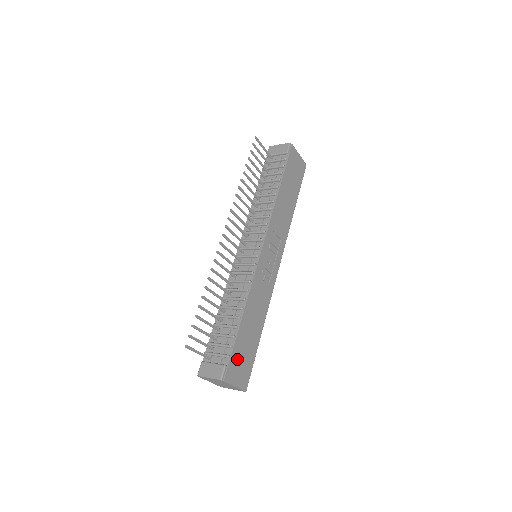
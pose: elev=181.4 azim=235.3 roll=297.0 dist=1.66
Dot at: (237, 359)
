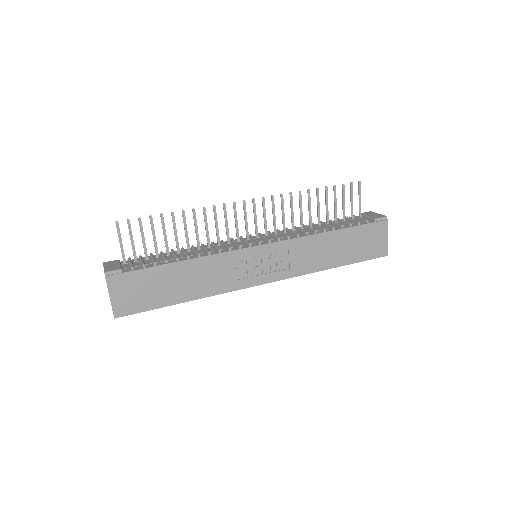
Dot at: (137, 282)
